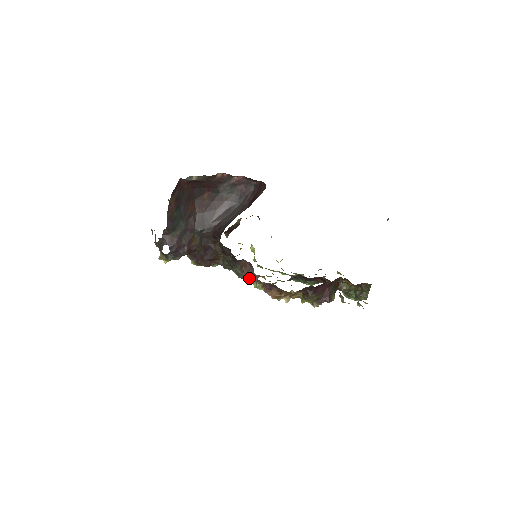
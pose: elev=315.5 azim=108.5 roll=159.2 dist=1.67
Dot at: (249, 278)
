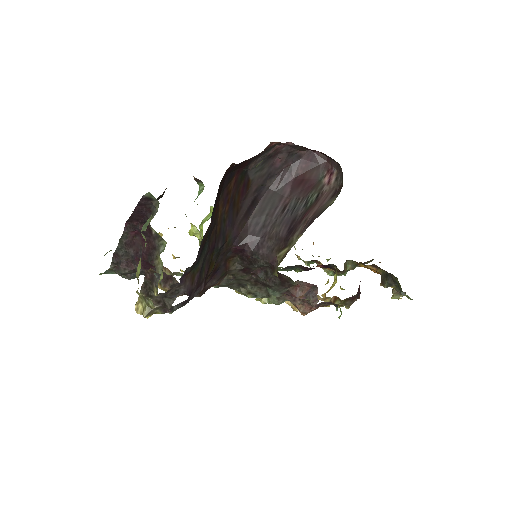
Dot at: (285, 300)
